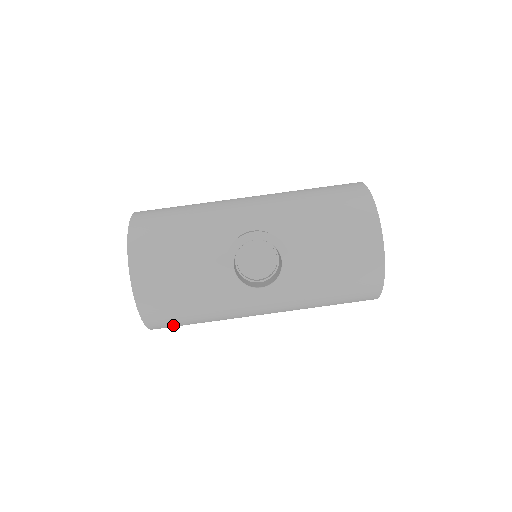
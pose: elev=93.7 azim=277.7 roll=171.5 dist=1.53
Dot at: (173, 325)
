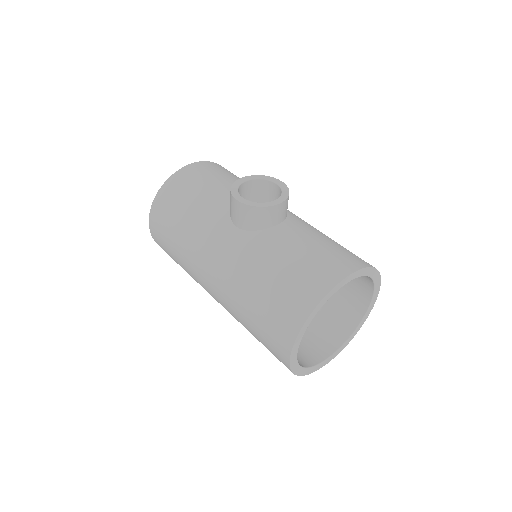
Dot at: (163, 218)
